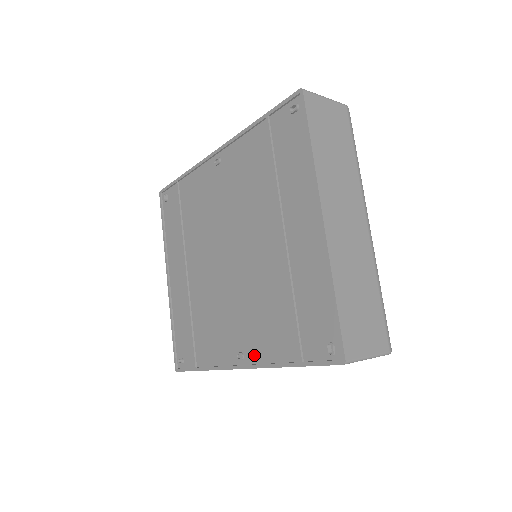
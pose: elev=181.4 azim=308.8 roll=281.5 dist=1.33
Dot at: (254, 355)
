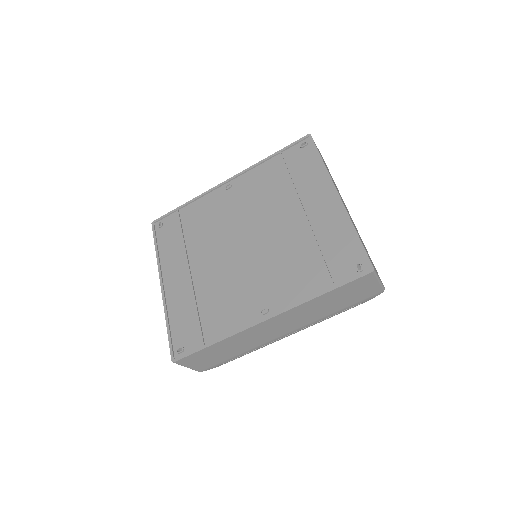
Dot at: (281, 304)
